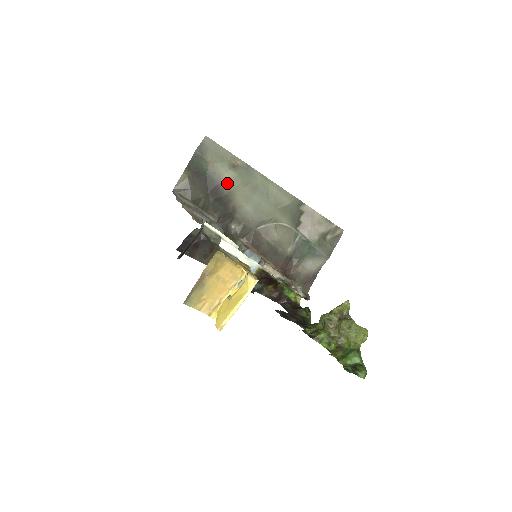
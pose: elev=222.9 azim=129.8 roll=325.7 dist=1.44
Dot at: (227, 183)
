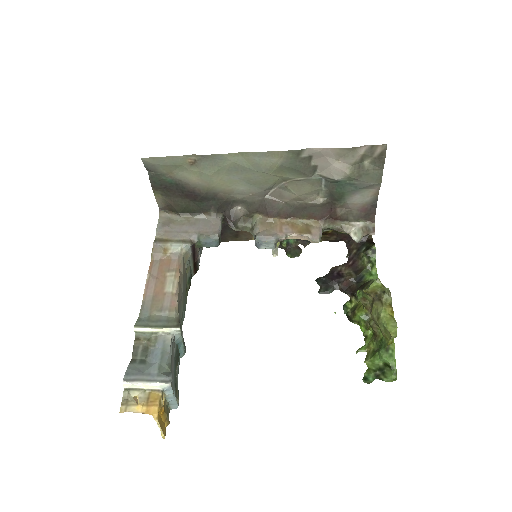
Dot at: (198, 183)
